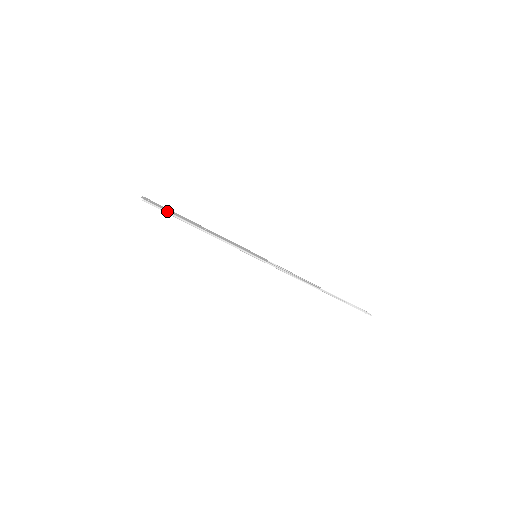
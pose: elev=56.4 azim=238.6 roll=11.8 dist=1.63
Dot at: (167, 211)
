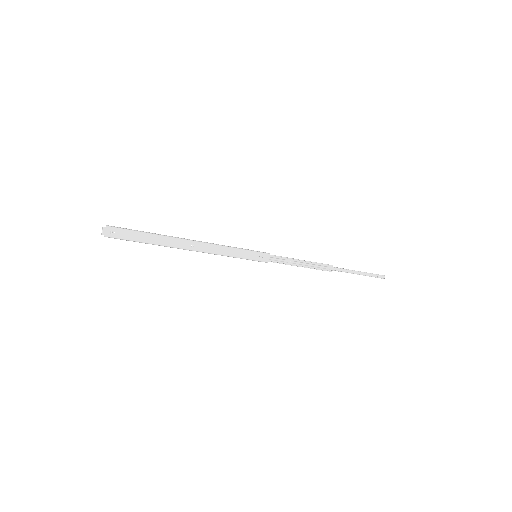
Dot at: occluded
